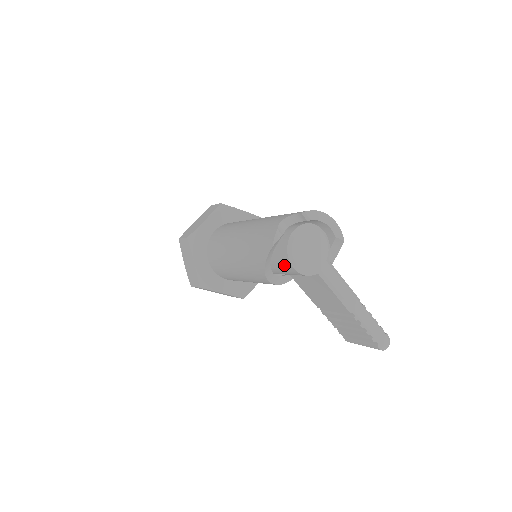
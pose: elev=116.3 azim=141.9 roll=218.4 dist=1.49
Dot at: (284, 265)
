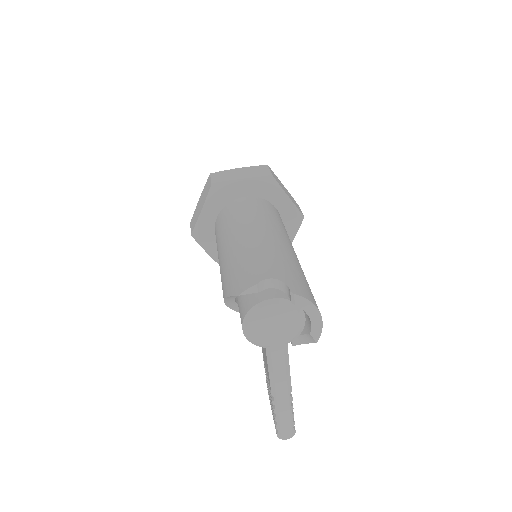
Dot at: (240, 315)
